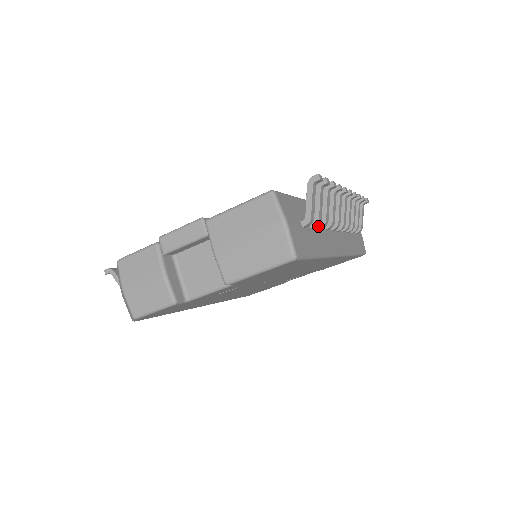
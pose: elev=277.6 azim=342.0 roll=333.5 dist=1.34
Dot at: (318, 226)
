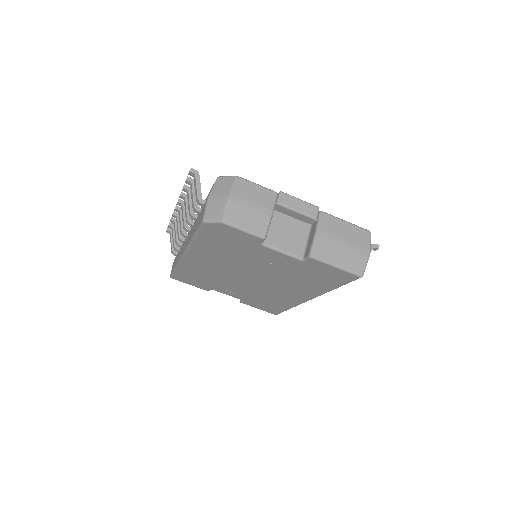
Dot at: occluded
